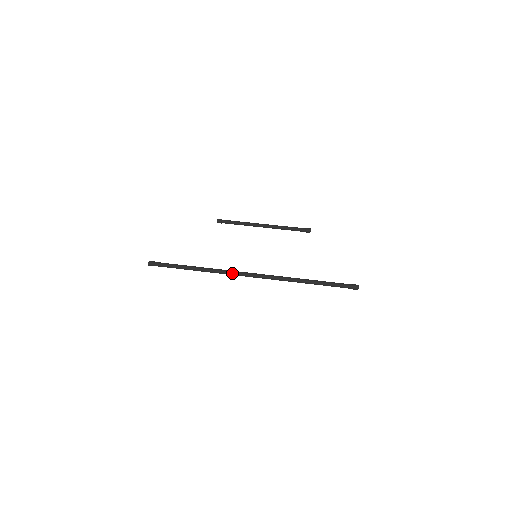
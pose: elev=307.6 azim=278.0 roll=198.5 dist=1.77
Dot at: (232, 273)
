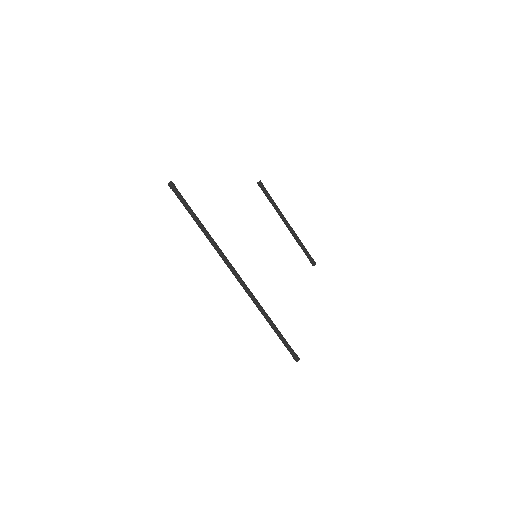
Dot at: (225, 260)
